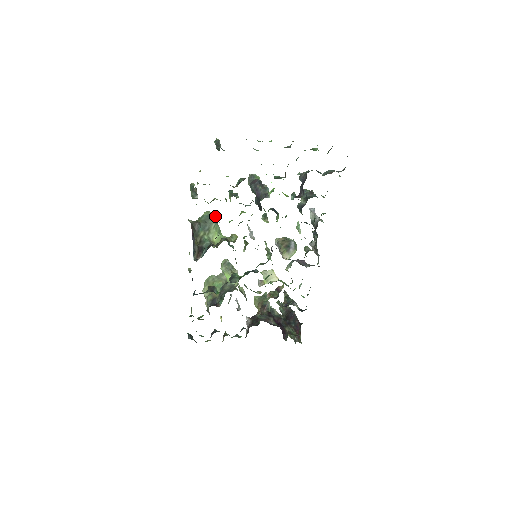
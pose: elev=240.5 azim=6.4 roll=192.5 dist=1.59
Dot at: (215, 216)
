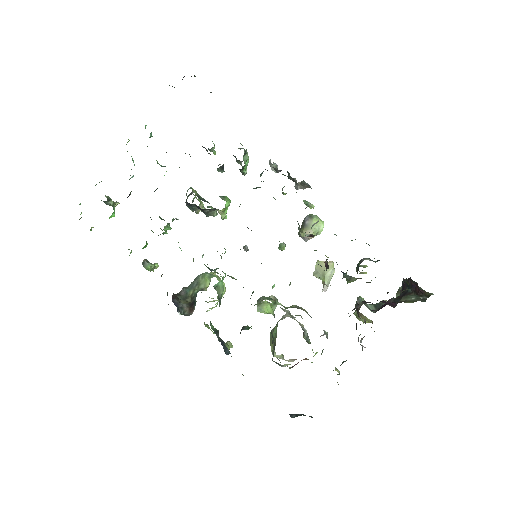
Dot at: (210, 273)
